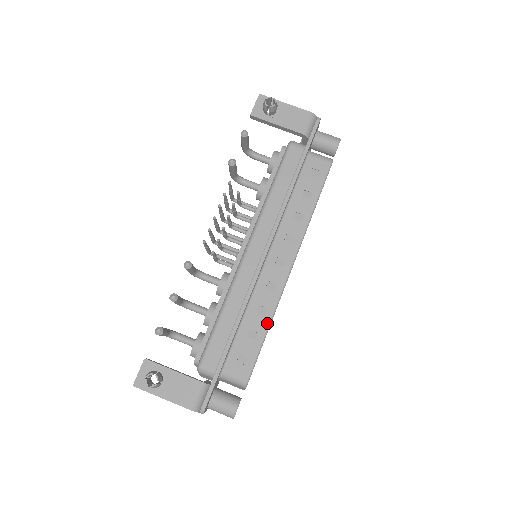
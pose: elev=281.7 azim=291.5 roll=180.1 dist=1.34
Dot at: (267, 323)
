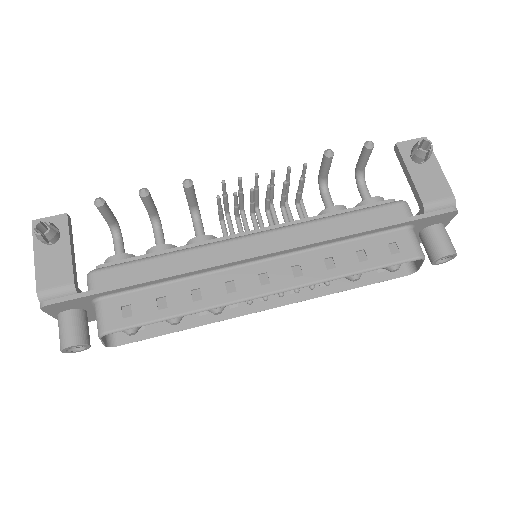
Dot at: (185, 310)
